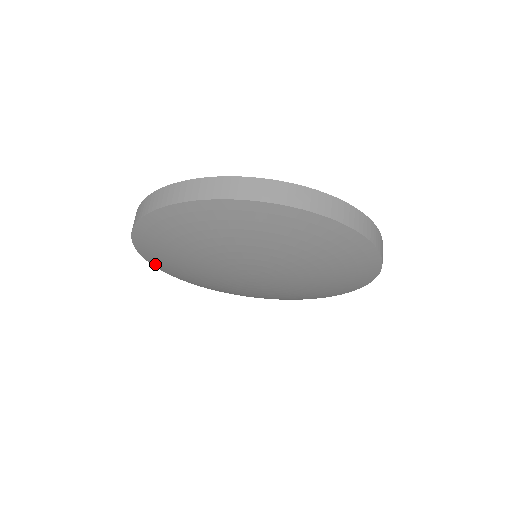
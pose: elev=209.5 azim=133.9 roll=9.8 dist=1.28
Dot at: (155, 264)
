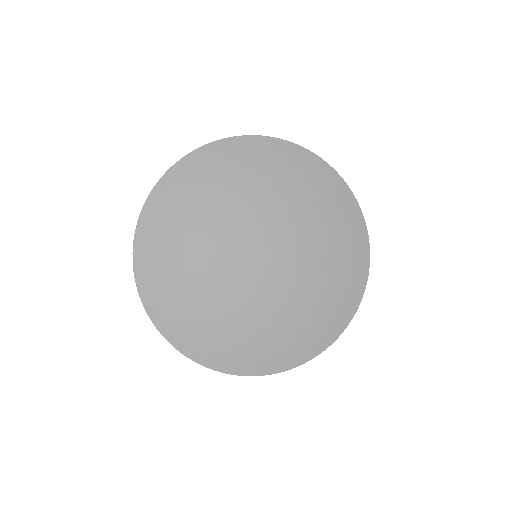
Dot at: (162, 322)
